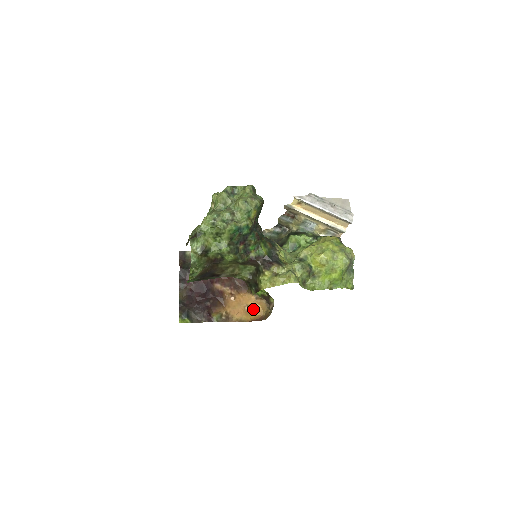
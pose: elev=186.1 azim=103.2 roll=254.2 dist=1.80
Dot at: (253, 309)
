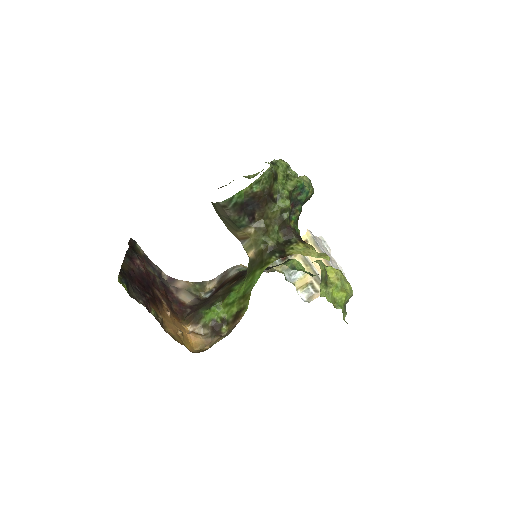
Dot at: (185, 339)
